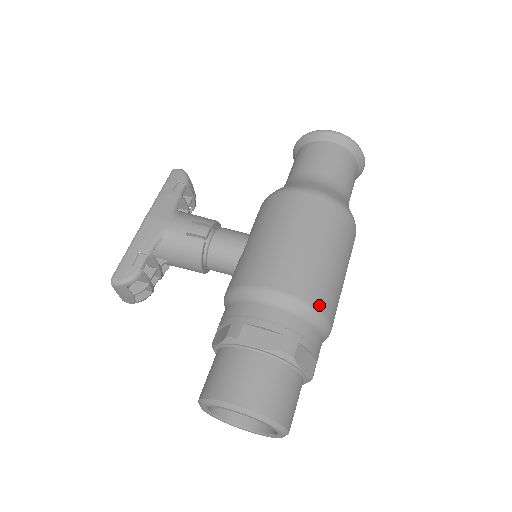
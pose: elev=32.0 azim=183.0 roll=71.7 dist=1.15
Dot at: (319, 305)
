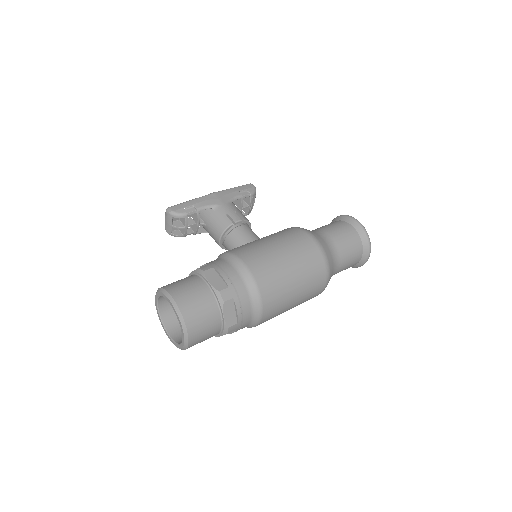
Dot at: (263, 291)
